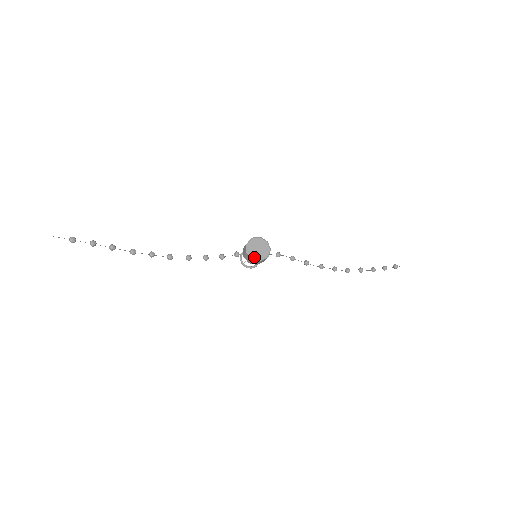
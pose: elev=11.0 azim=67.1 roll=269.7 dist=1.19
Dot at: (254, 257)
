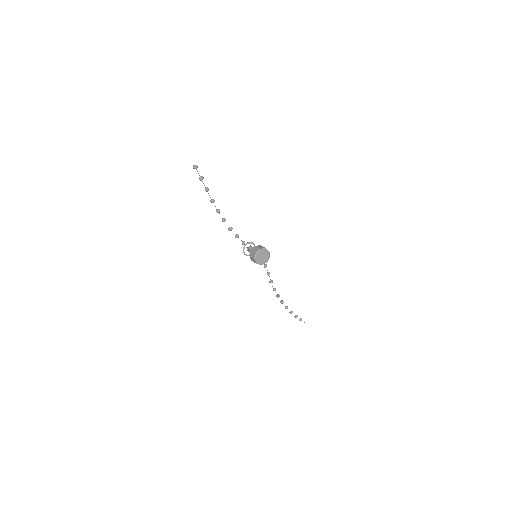
Dot at: (256, 259)
